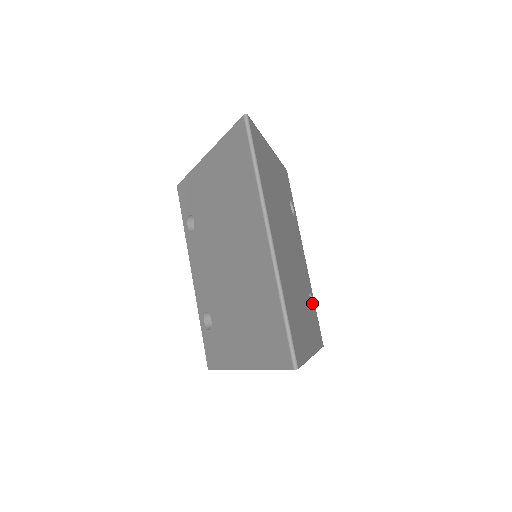
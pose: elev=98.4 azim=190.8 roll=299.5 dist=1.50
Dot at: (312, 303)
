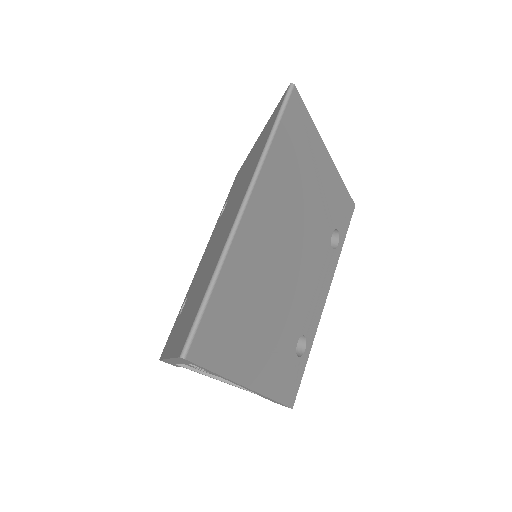
Dot at: (303, 351)
